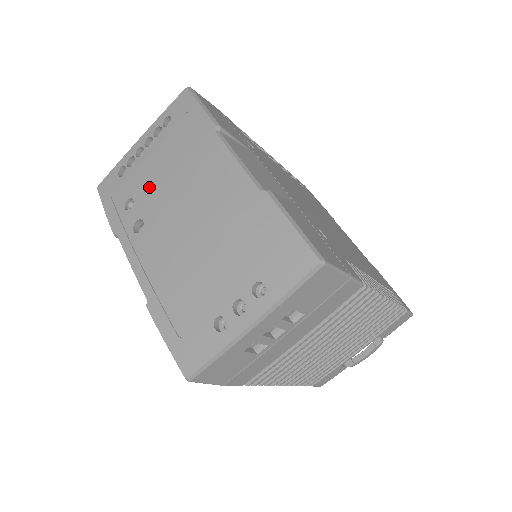
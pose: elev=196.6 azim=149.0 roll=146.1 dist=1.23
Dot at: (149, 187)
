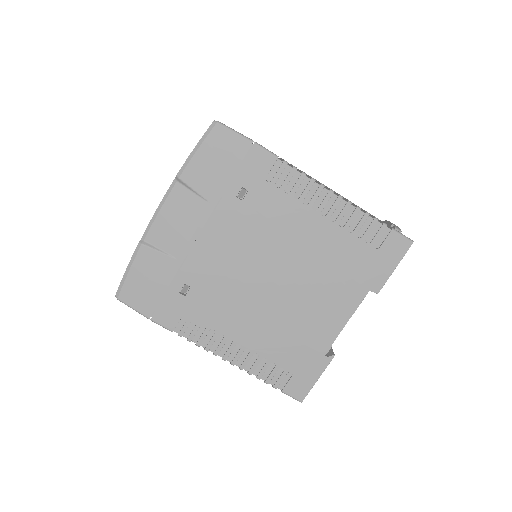
Dot at: occluded
